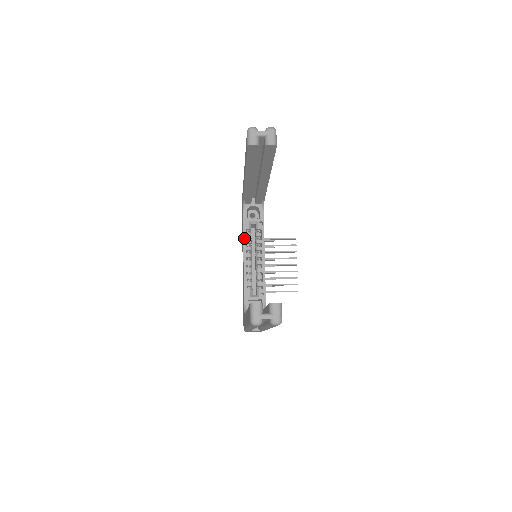
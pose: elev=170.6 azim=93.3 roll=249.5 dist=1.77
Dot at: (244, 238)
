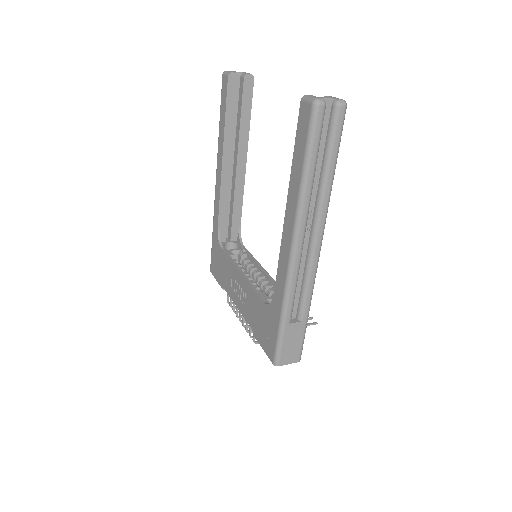
Dot at: (232, 260)
